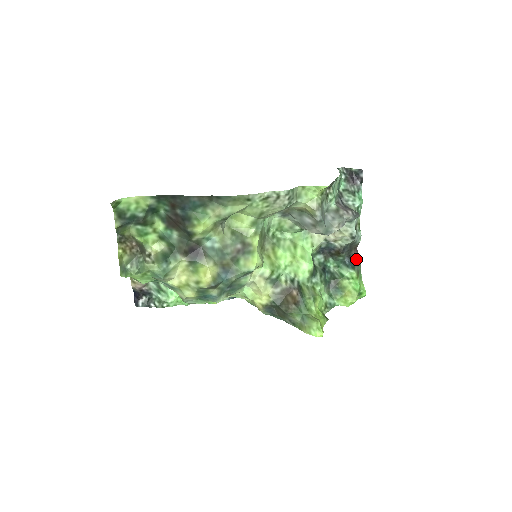
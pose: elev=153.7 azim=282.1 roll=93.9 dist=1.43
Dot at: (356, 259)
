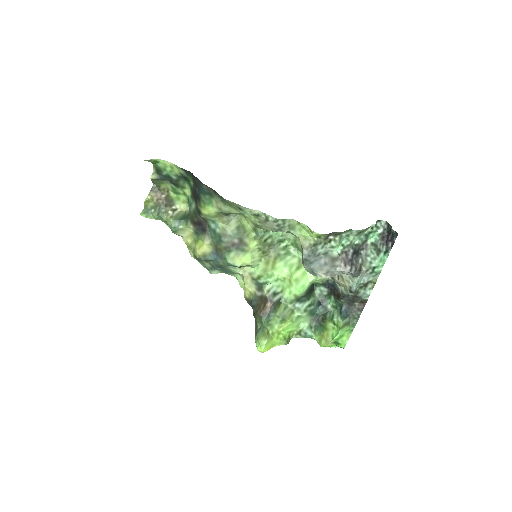
Dot at: (356, 312)
